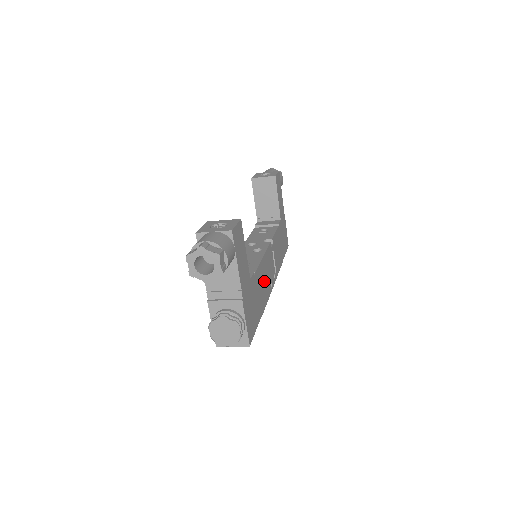
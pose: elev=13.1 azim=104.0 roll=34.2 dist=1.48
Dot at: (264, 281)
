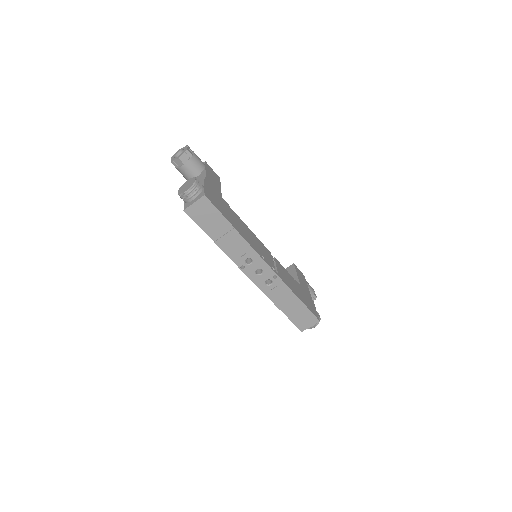
Dot at: (248, 235)
